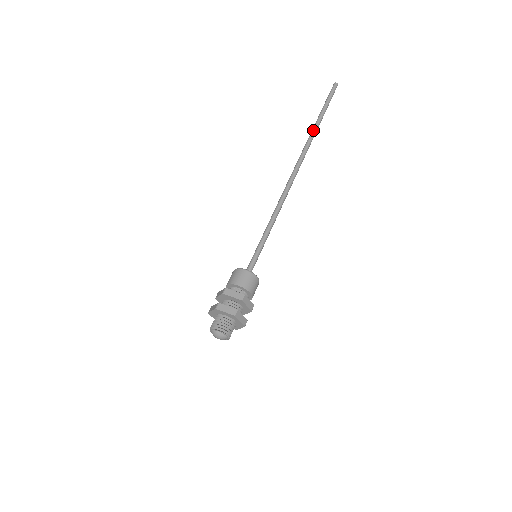
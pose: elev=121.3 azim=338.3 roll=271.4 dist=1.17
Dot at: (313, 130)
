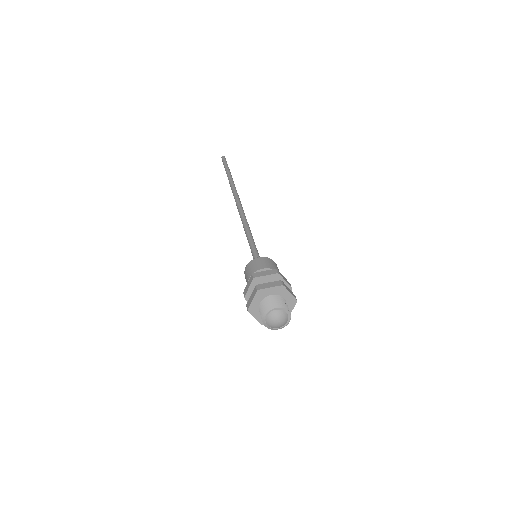
Dot at: occluded
